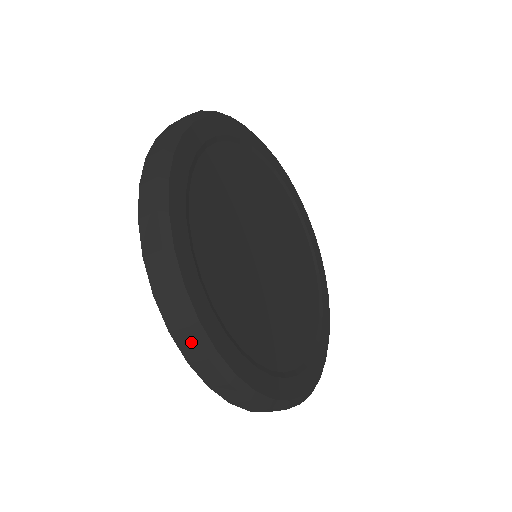
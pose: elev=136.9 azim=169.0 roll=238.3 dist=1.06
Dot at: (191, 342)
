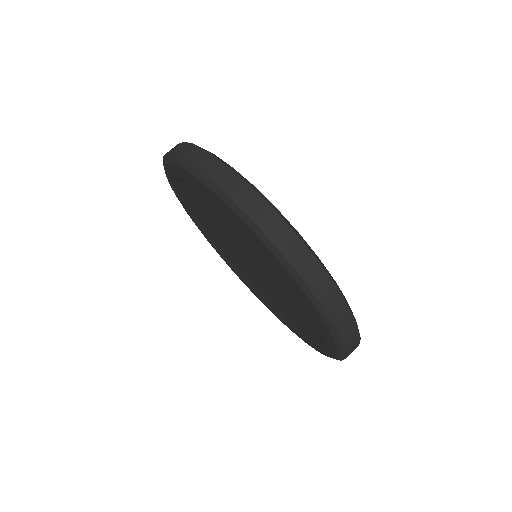
Dot at: (356, 346)
